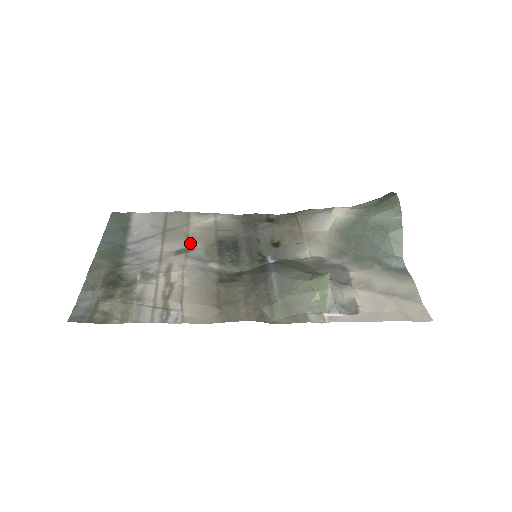
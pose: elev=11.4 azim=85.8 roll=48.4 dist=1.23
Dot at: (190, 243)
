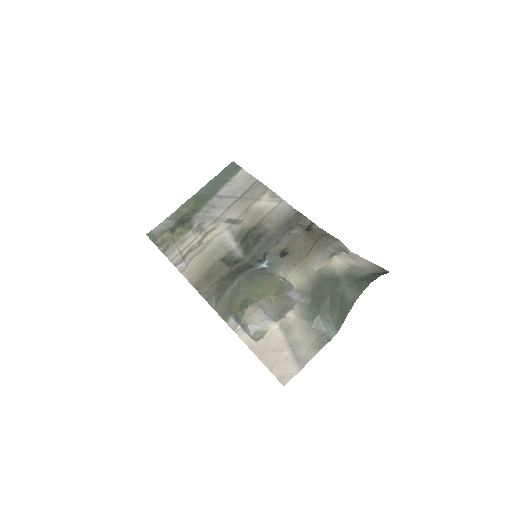
Dot at: (242, 217)
